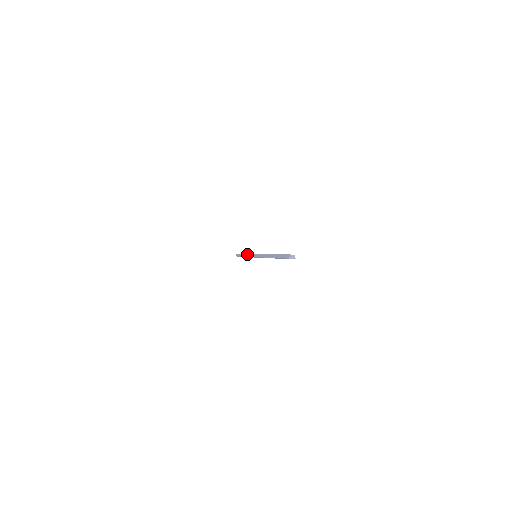
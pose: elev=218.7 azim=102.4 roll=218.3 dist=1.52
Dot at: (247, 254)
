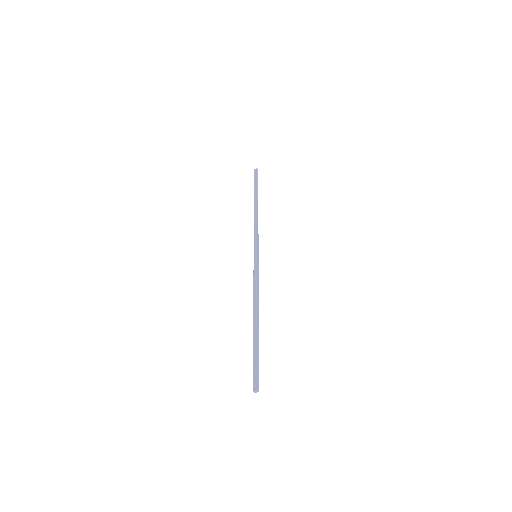
Dot at: occluded
